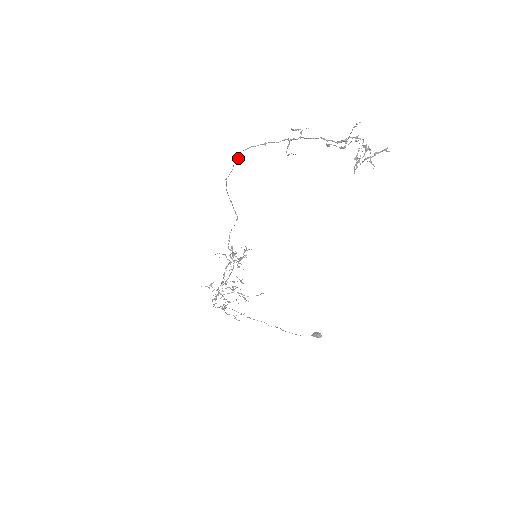
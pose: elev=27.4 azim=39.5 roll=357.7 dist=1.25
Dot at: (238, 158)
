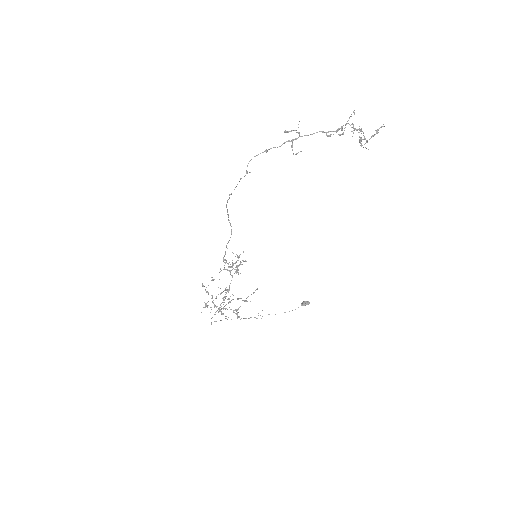
Dot at: occluded
